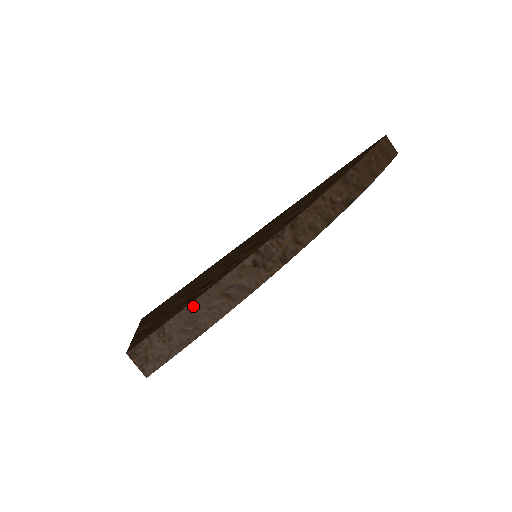
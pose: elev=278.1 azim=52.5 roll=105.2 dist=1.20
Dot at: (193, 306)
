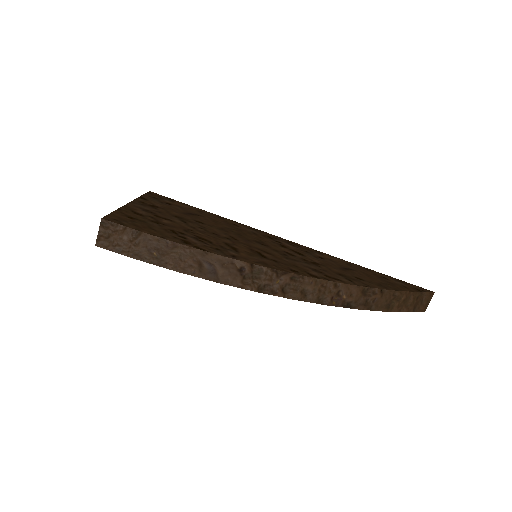
Dot at: (173, 245)
